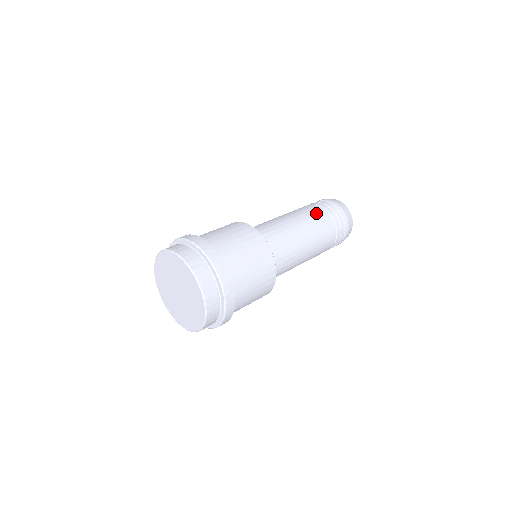
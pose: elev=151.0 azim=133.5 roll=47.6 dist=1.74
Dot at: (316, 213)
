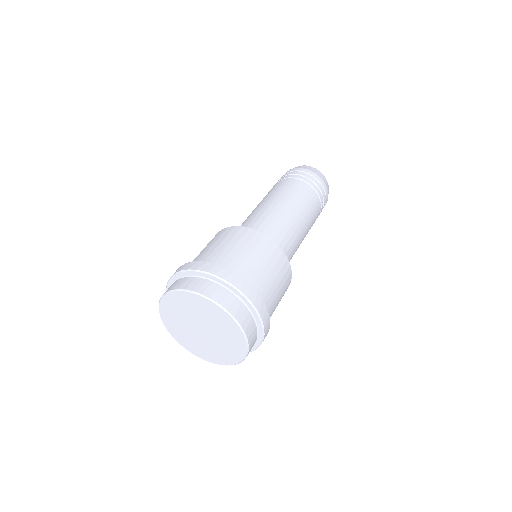
Dot at: (314, 205)
